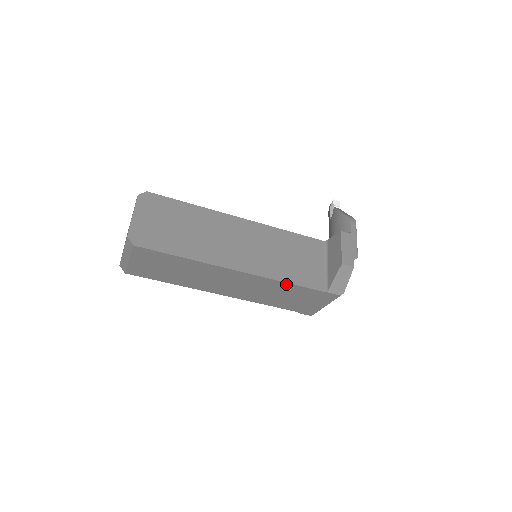
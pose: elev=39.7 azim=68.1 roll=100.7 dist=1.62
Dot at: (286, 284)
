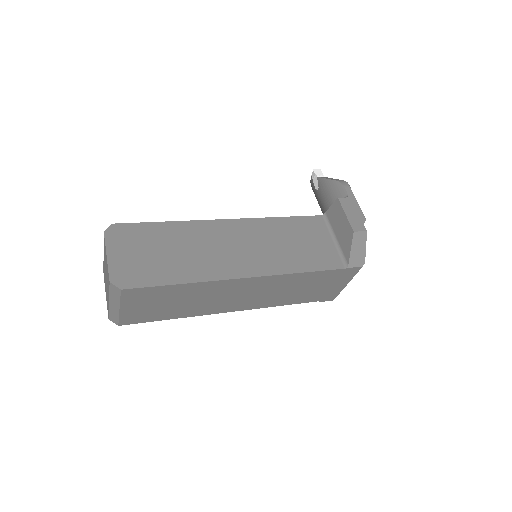
Dot at: (302, 274)
